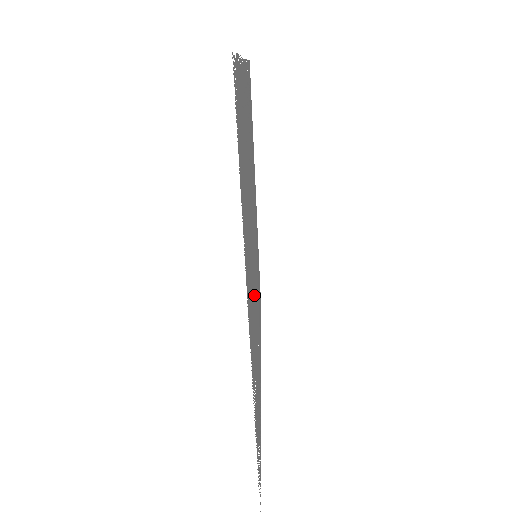
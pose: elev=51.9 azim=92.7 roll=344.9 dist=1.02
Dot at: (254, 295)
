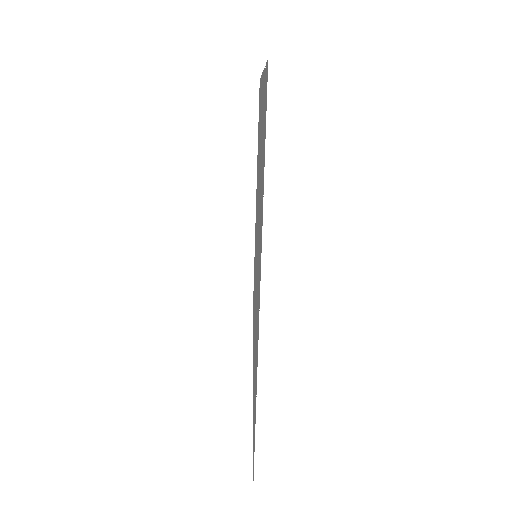
Dot at: occluded
